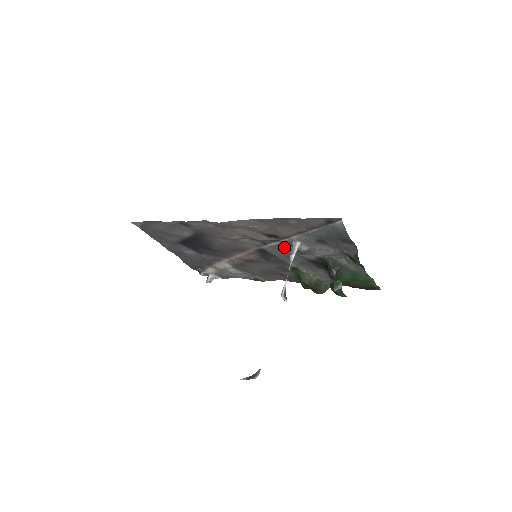
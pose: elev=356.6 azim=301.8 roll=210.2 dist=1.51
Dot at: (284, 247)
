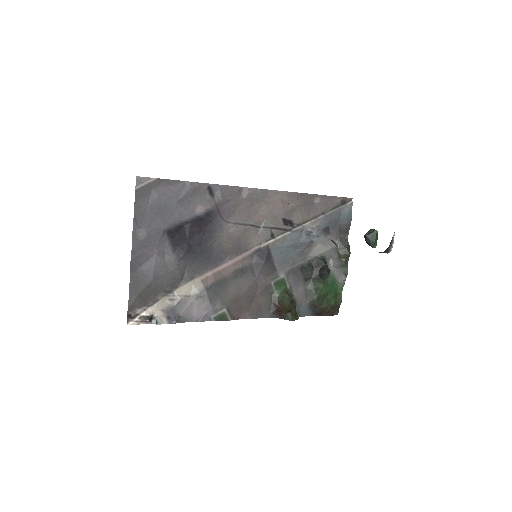
Dot at: (292, 239)
